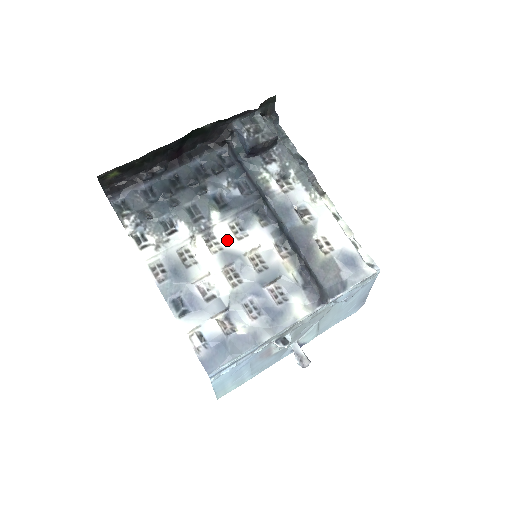
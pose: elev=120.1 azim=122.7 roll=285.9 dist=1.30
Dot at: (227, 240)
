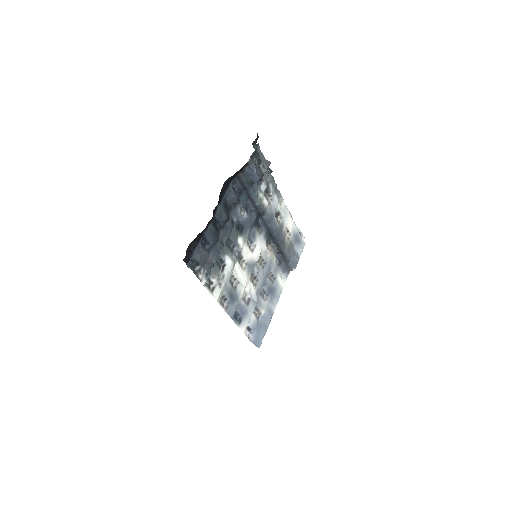
Dot at: (248, 256)
